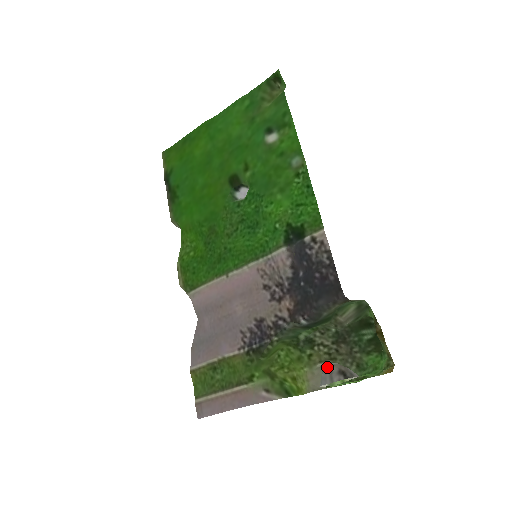
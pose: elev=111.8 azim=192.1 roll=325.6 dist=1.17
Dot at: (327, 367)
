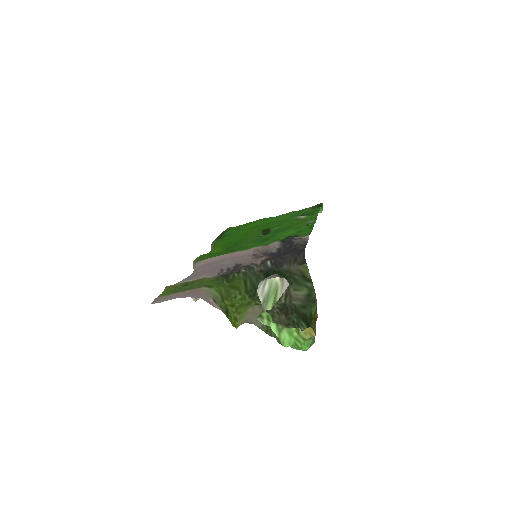
Dot at: (271, 275)
